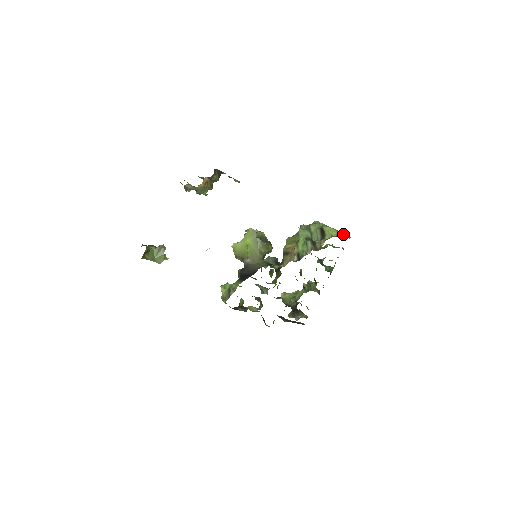
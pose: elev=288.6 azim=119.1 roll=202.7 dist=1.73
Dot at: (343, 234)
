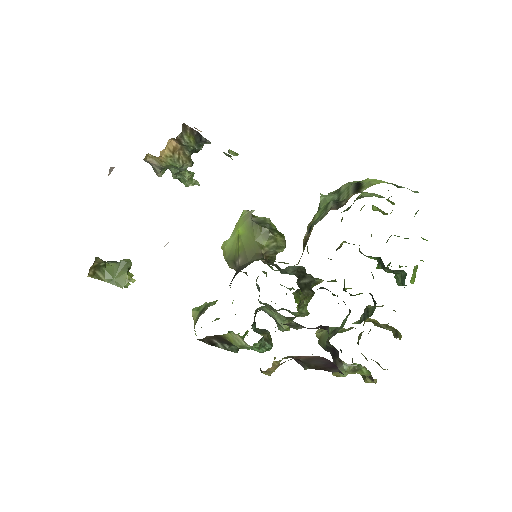
Dot at: occluded
